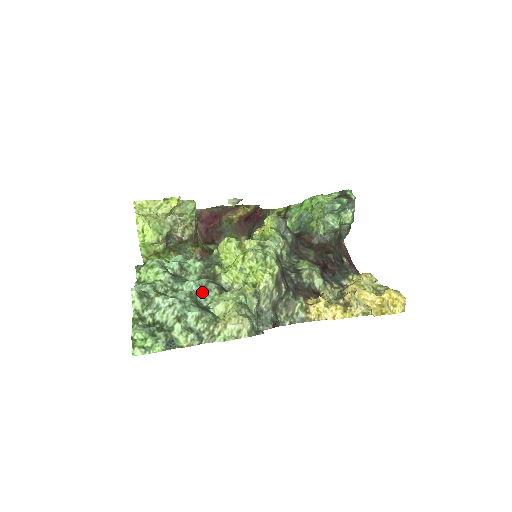
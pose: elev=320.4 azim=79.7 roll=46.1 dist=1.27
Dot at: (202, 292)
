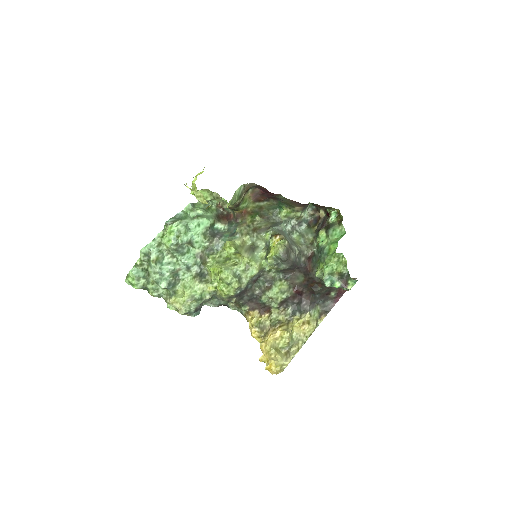
Dot at: (185, 269)
